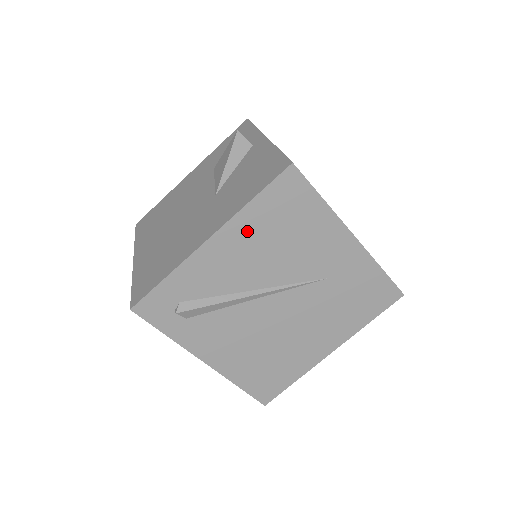
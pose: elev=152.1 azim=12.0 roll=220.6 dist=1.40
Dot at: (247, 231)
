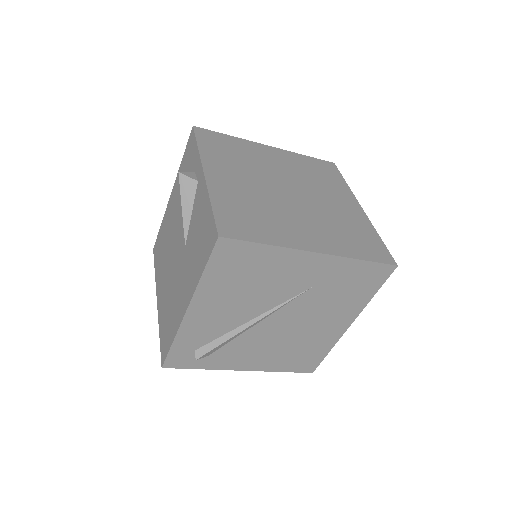
Dot at: (214, 293)
